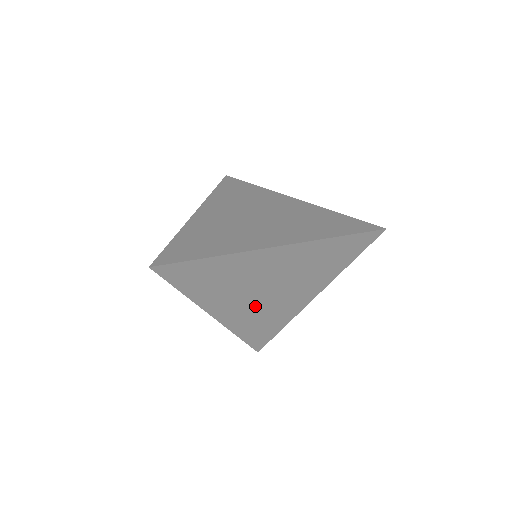
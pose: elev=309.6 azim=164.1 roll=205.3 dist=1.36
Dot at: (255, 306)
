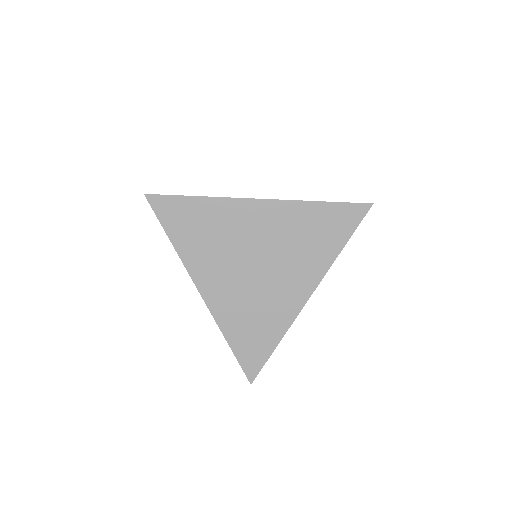
Dot at: (243, 288)
